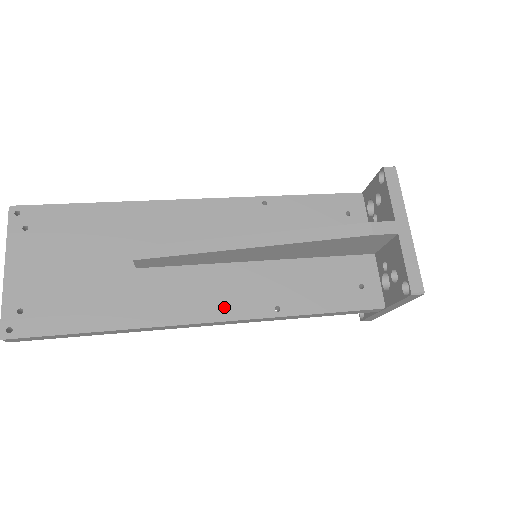
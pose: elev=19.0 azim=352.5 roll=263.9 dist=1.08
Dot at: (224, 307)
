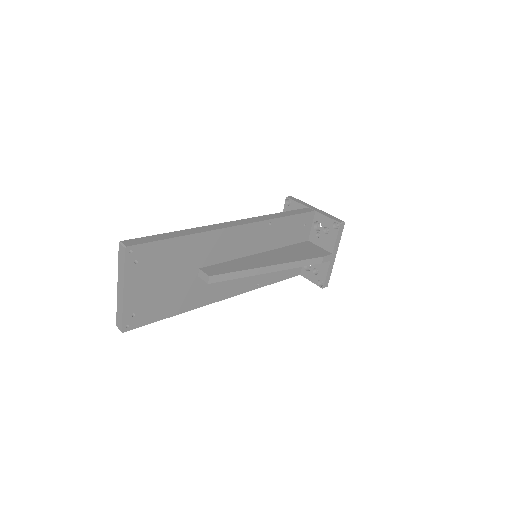
Dot at: (236, 289)
